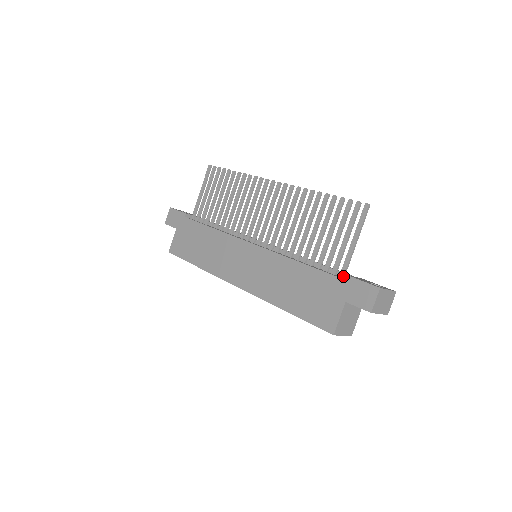
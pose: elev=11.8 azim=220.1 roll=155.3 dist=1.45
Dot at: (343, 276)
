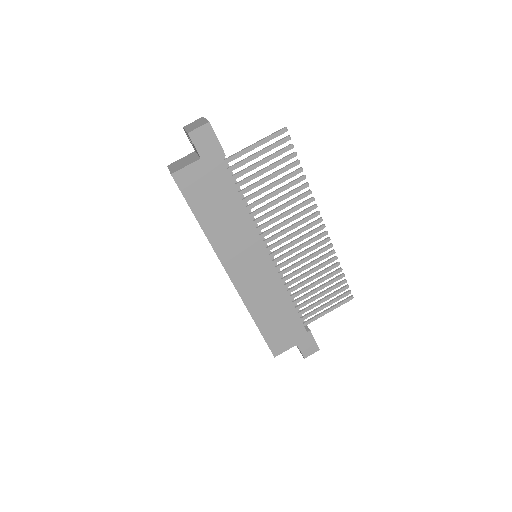
Dot at: (305, 326)
